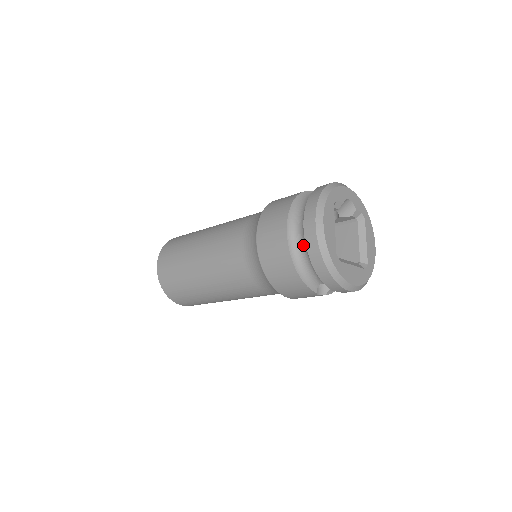
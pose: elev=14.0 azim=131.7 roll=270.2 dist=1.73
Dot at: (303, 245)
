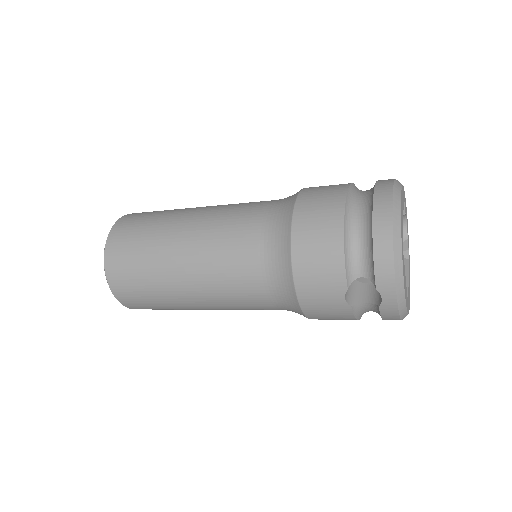
Dot at: (364, 212)
